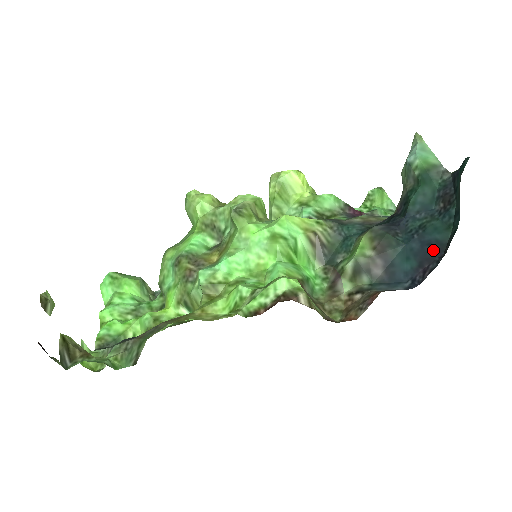
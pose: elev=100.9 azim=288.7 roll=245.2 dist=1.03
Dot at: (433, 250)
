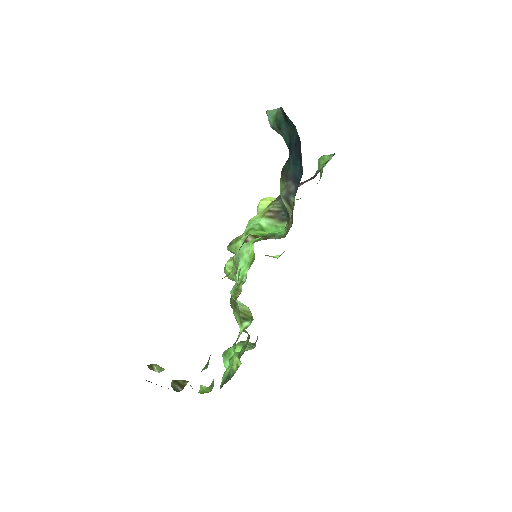
Dot at: (298, 145)
